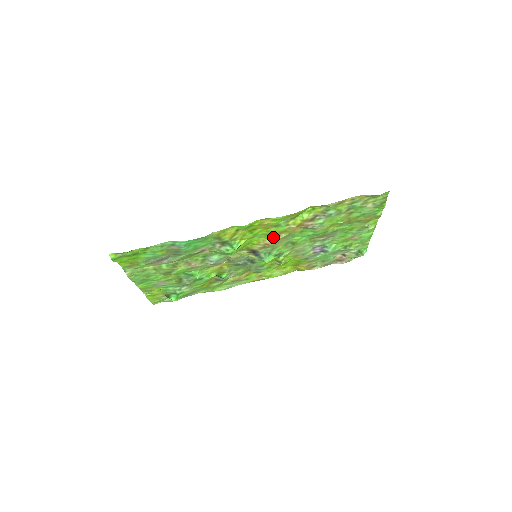
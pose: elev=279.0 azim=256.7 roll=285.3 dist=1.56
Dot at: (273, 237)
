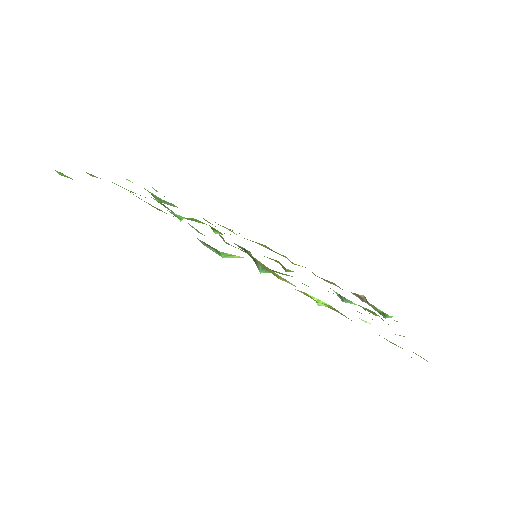
Dot at: (277, 275)
